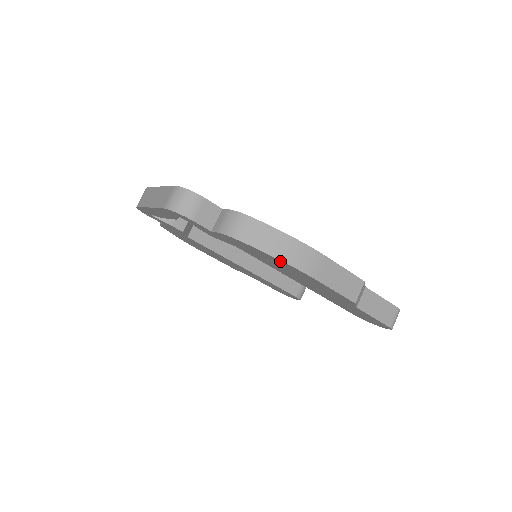
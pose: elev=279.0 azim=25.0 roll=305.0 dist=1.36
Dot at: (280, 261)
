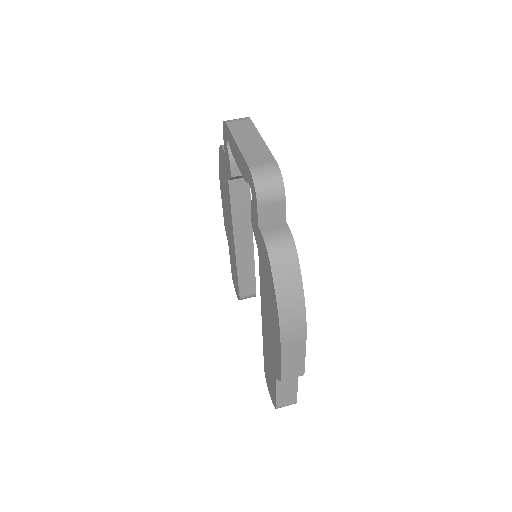
Dot at: (276, 308)
